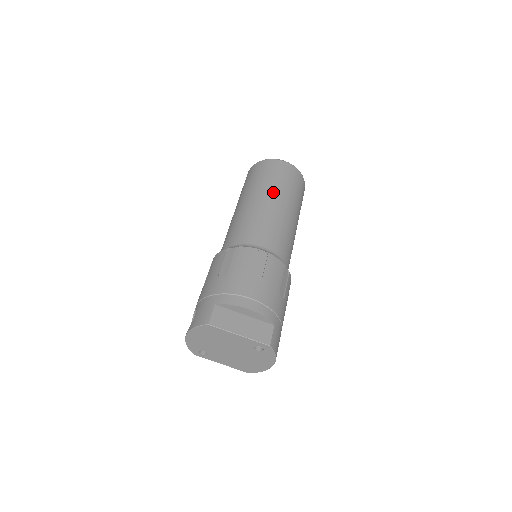
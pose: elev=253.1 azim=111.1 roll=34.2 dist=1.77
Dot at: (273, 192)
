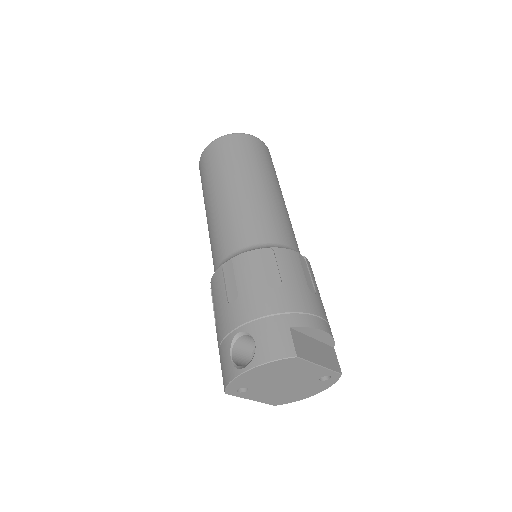
Dot at: (270, 178)
